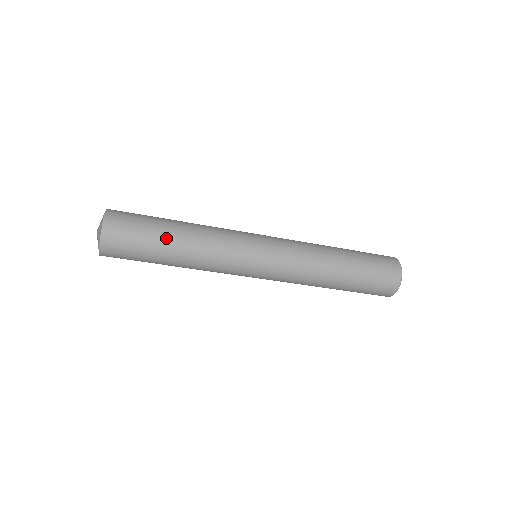
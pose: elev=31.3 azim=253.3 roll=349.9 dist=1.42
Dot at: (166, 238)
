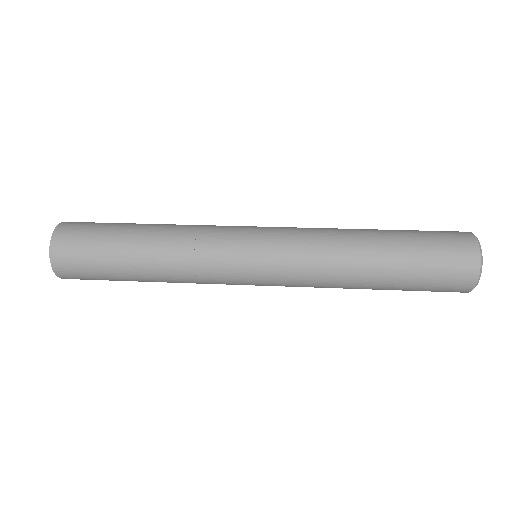
Dot at: (126, 263)
